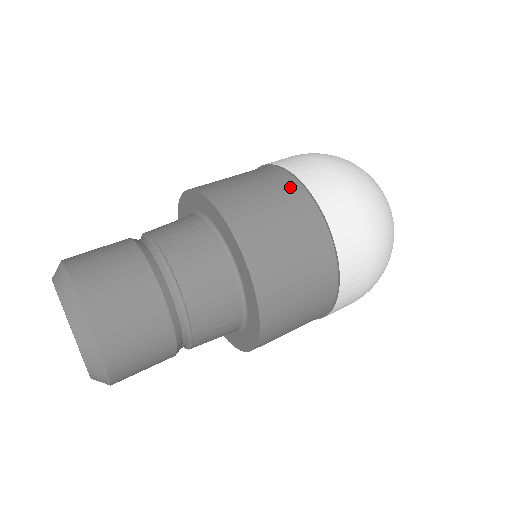
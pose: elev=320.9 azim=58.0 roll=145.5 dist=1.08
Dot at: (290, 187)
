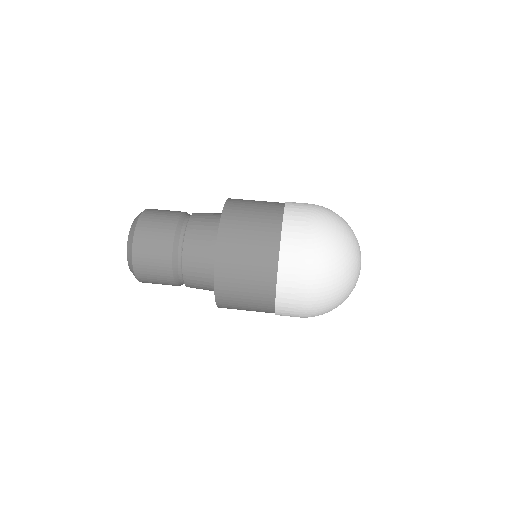
Dot at: (269, 267)
